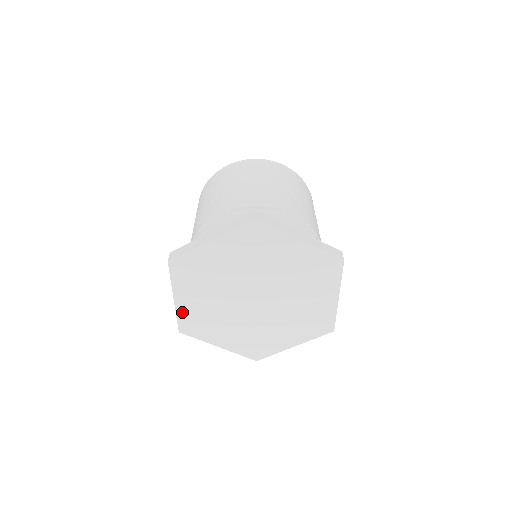
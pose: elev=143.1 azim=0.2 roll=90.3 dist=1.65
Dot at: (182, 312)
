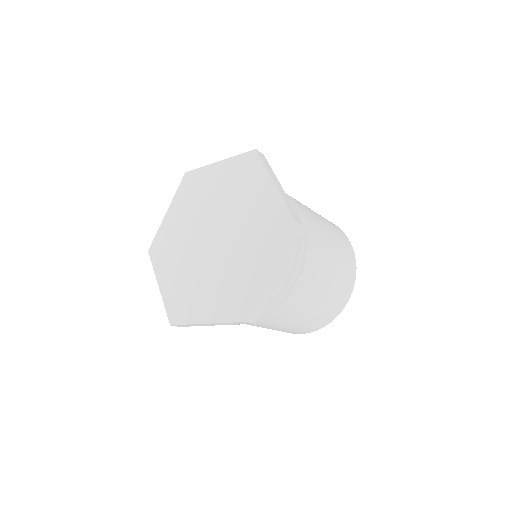
Dot at: (163, 229)
